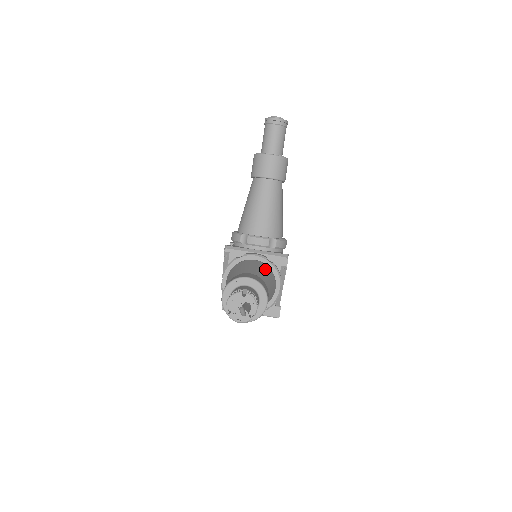
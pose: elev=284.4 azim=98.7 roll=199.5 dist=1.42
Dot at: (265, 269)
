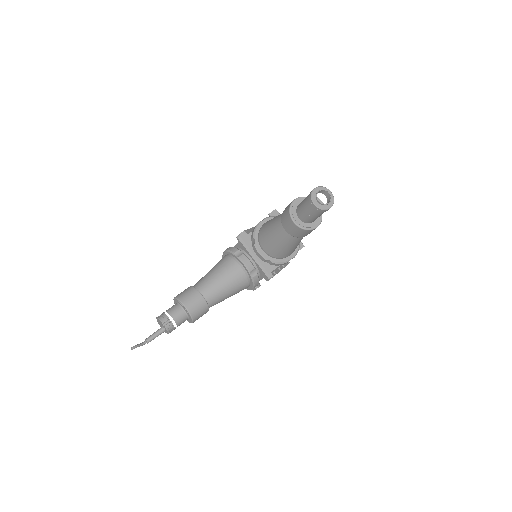
Dot at: (237, 282)
